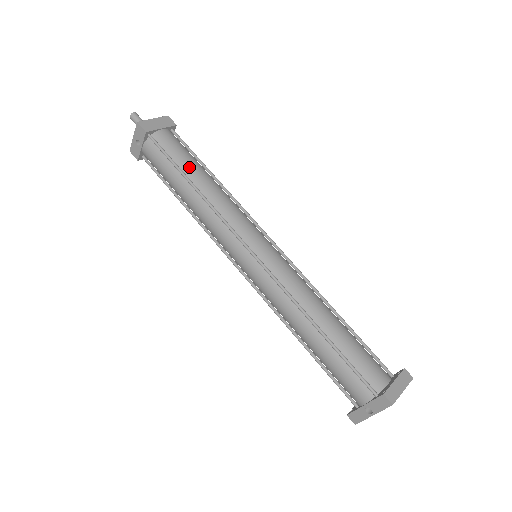
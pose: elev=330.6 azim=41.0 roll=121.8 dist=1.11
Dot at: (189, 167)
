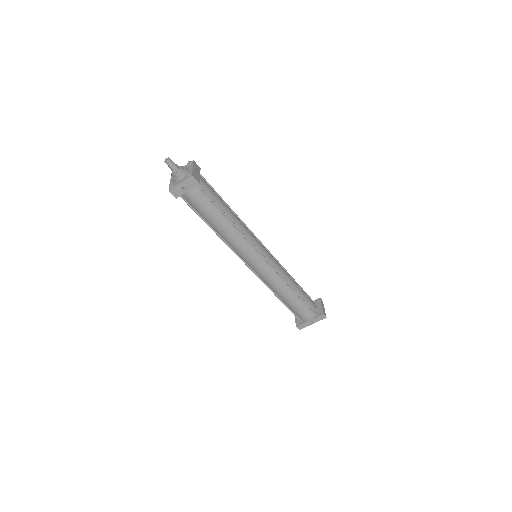
Dot at: (223, 206)
